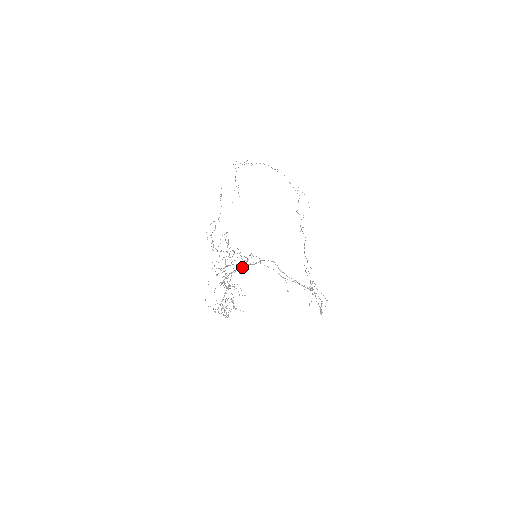
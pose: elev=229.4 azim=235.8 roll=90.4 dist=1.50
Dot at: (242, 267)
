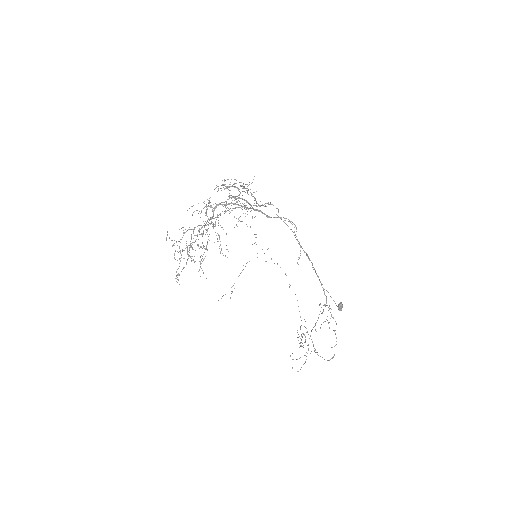
Dot at: (250, 207)
